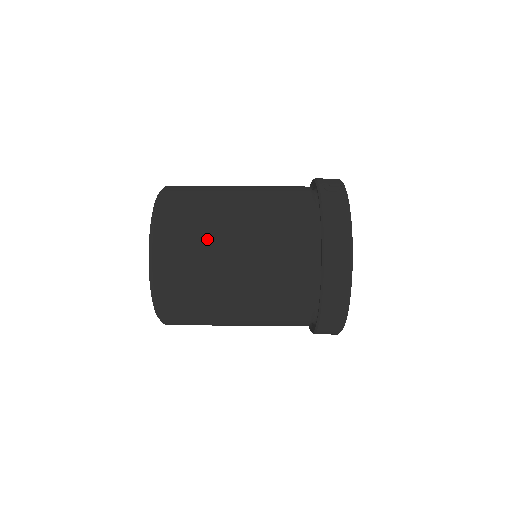
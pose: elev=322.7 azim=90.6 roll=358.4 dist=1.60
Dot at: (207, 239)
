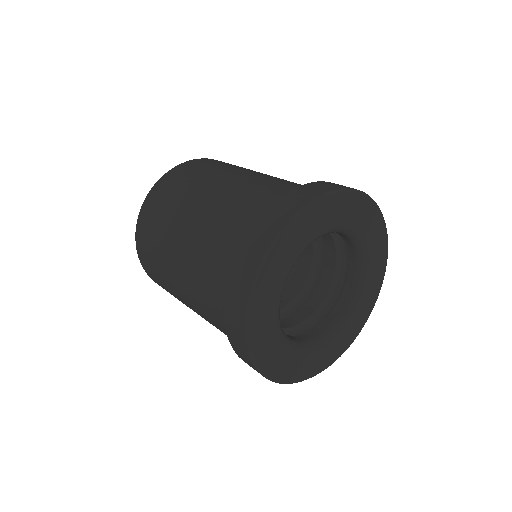
Dot at: (206, 175)
